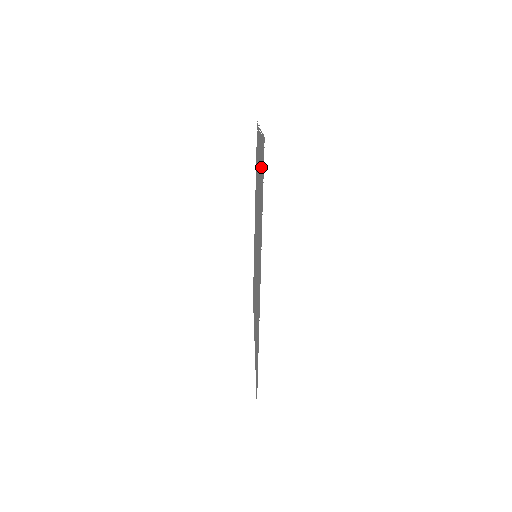
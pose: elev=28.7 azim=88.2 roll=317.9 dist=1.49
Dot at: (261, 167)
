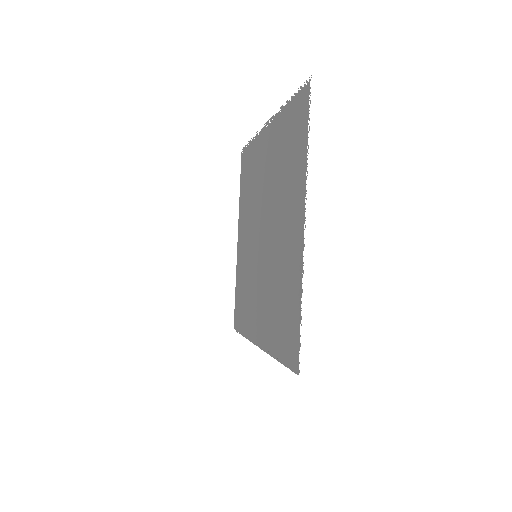
Dot at: (290, 129)
